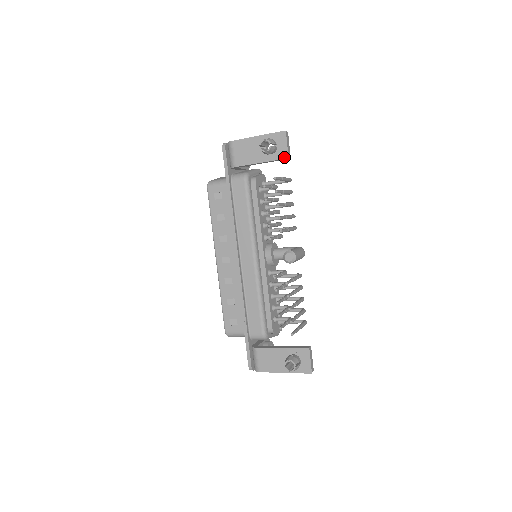
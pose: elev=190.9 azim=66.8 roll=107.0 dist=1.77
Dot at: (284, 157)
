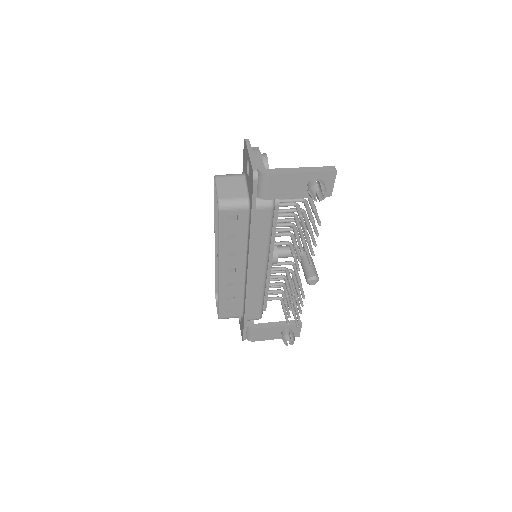
Dot at: (327, 195)
